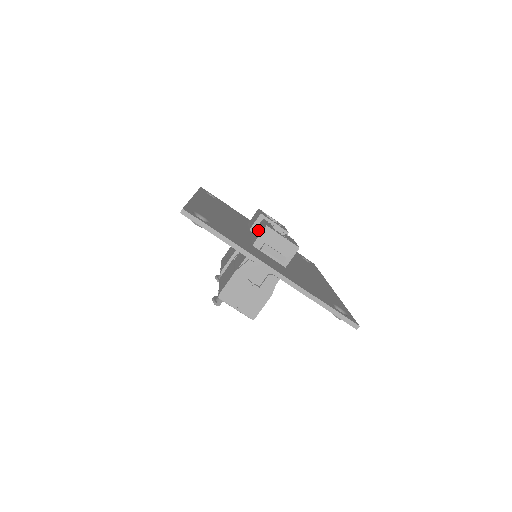
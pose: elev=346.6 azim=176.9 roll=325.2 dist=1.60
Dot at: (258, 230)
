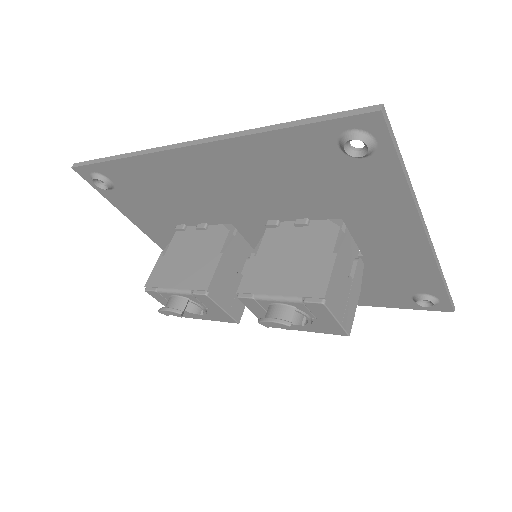
Dot at: occluded
